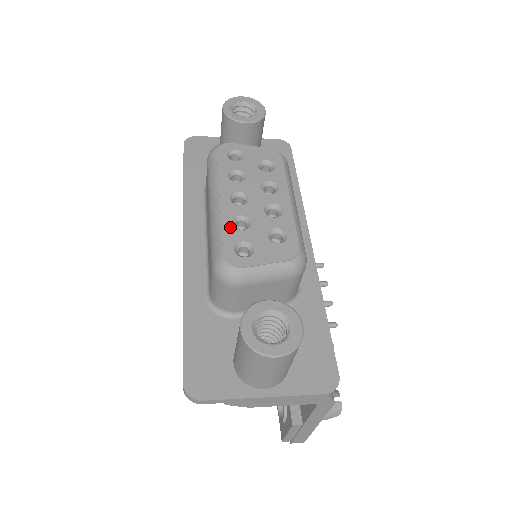
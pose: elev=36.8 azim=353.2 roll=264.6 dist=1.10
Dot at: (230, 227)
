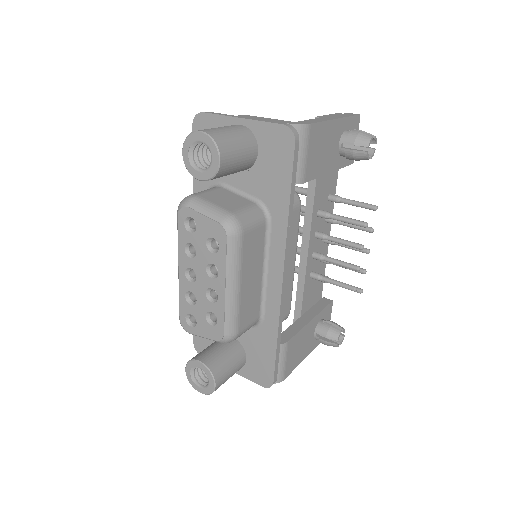
Dot at: (184, 299)
